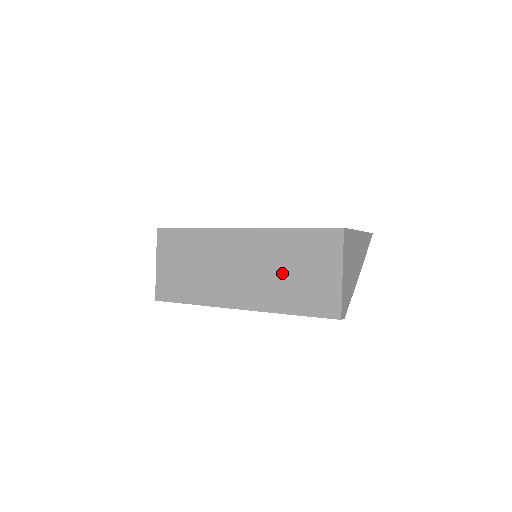
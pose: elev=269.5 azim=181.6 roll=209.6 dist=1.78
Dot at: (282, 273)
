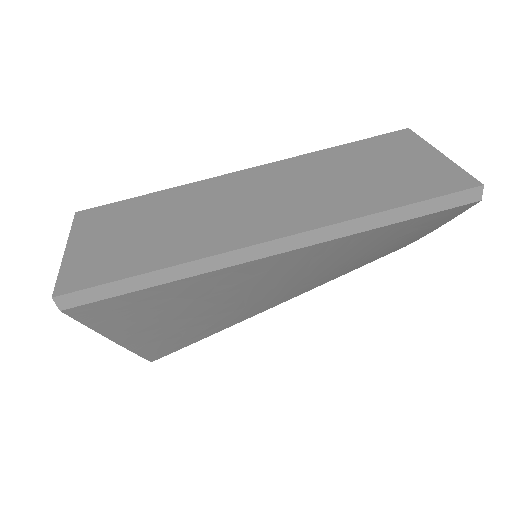
Dot at: (343, 180)
